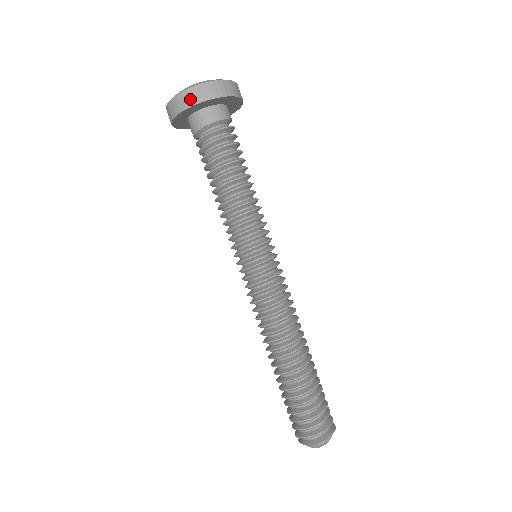
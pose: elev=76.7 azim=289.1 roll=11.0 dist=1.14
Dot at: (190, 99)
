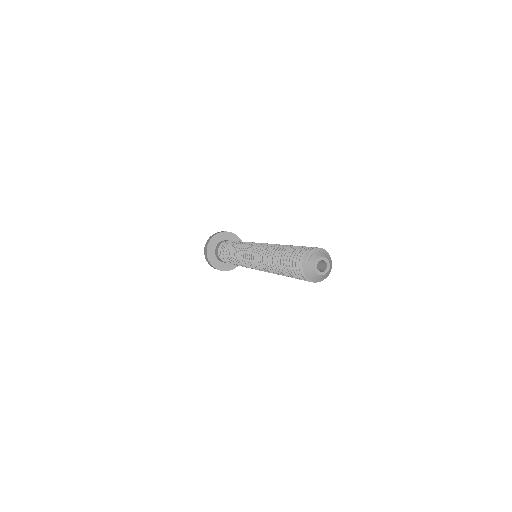
Dot at: (206, 249)
